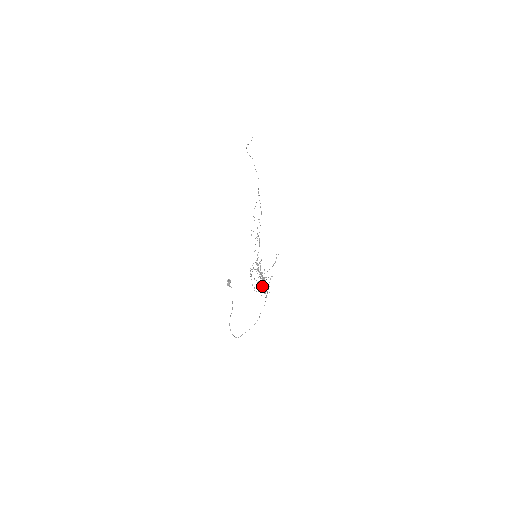
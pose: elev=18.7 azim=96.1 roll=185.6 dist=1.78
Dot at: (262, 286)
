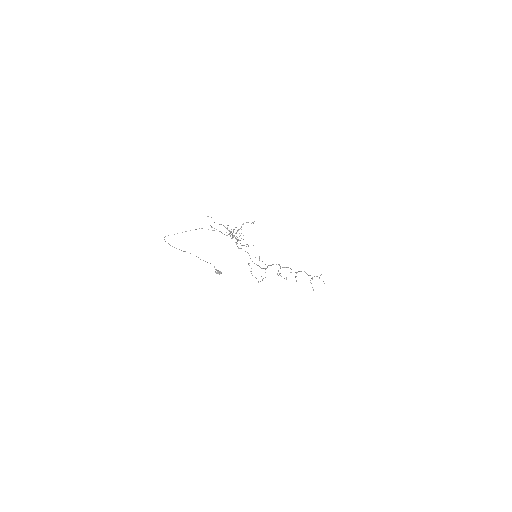
Dot at: occluded
